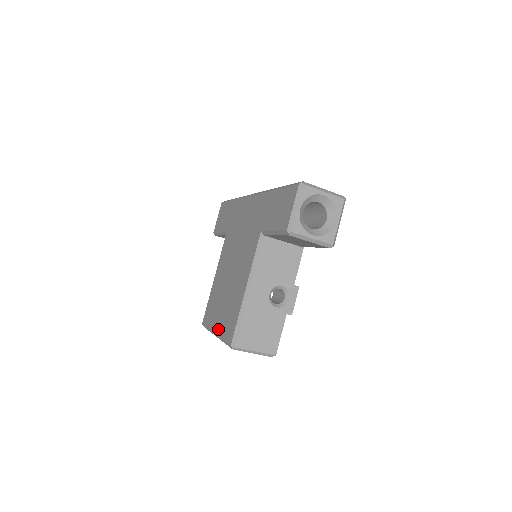
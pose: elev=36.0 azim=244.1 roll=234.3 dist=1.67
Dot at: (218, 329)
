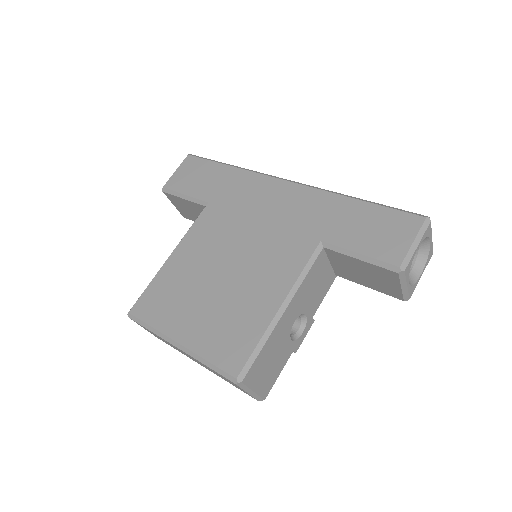
Dot at: (190, 339)
